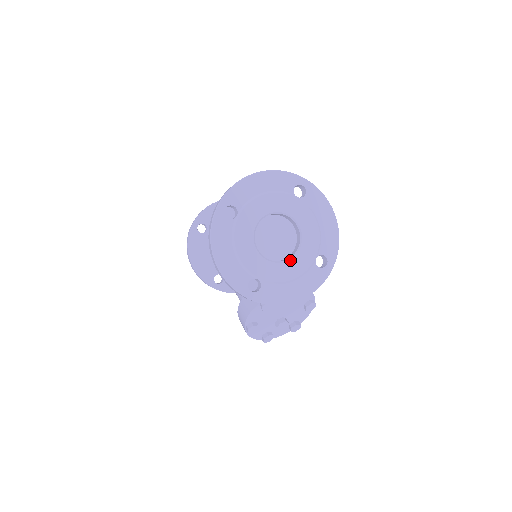
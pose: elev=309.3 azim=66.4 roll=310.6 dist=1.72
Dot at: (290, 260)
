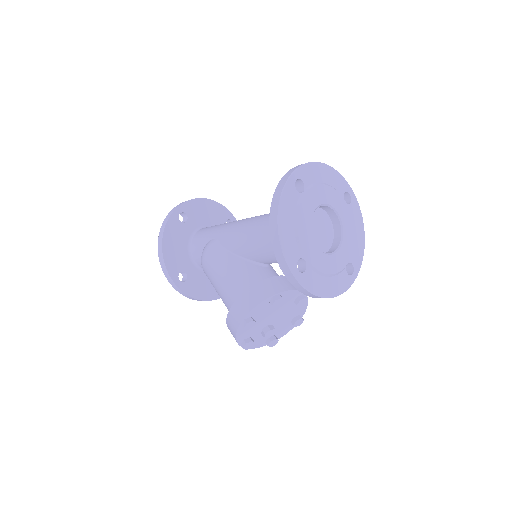
Dot at: (332, 255)
